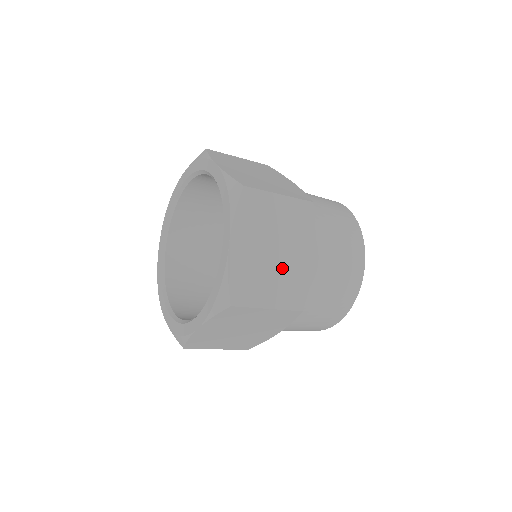
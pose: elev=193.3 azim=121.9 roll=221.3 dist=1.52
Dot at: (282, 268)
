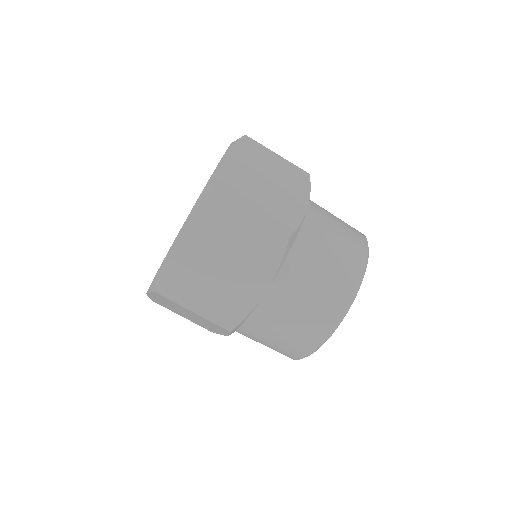
Dot at: (272, 197)
